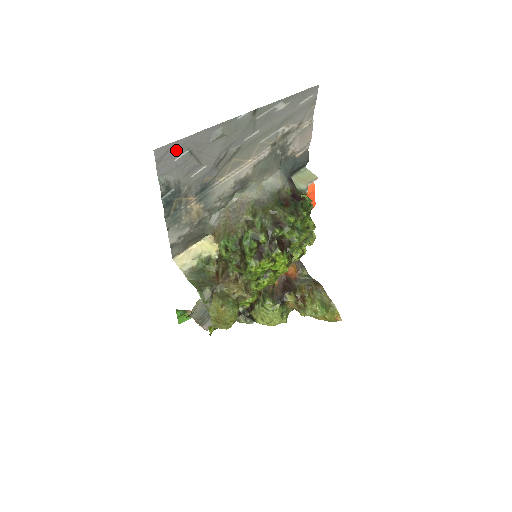
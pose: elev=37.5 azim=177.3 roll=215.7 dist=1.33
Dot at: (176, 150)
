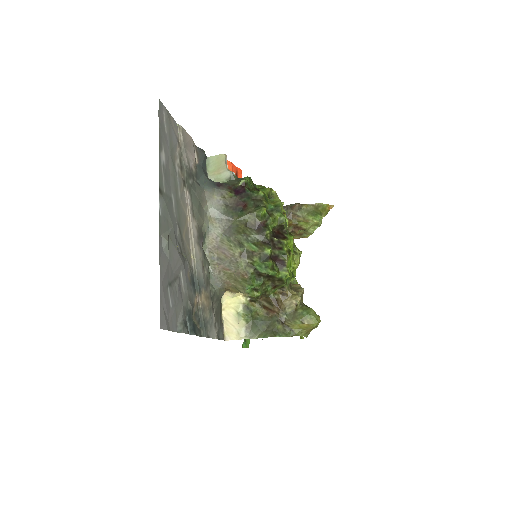
Dot at: (165, 302)
